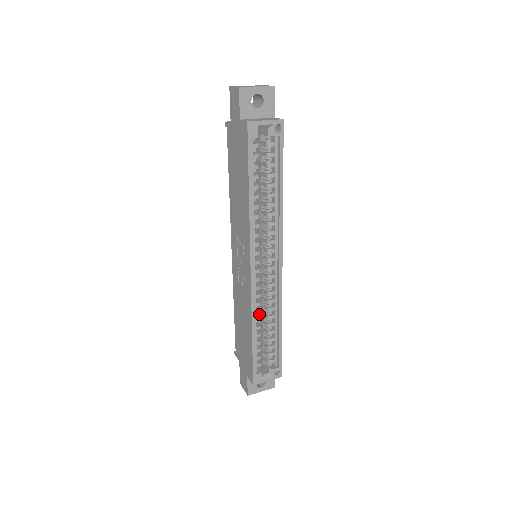
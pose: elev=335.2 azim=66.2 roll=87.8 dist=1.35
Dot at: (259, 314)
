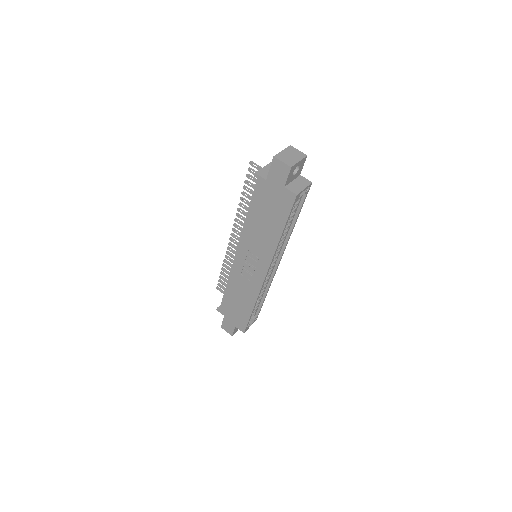
Dot at: occluded
